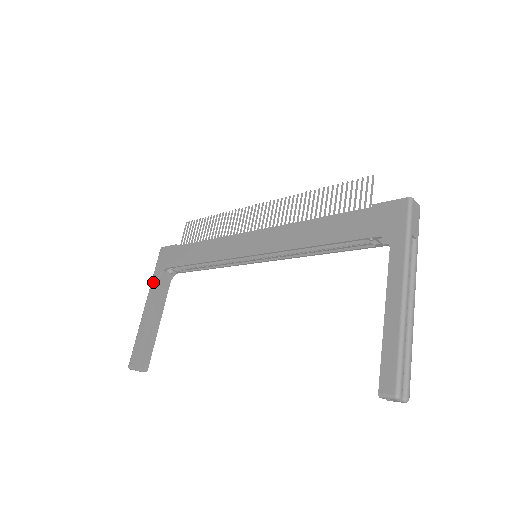
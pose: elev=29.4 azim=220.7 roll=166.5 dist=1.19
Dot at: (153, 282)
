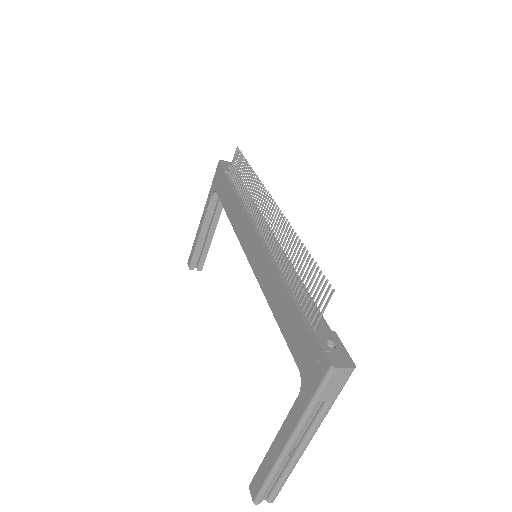
Dot at: (208, 197)
